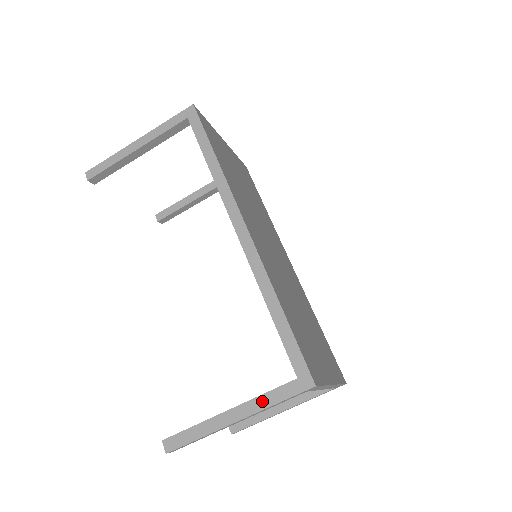
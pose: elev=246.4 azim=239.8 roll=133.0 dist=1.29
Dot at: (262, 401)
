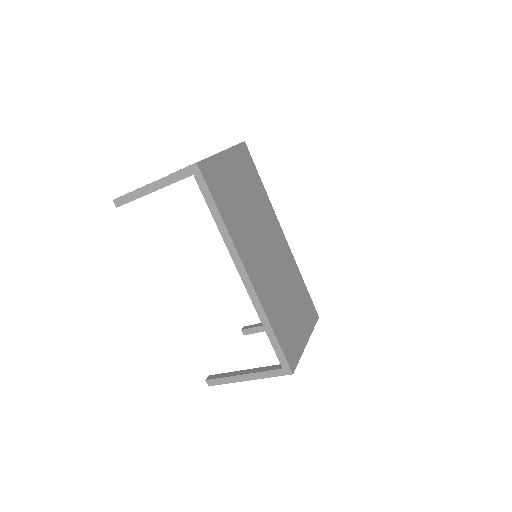
Dot at: (262, 375)
